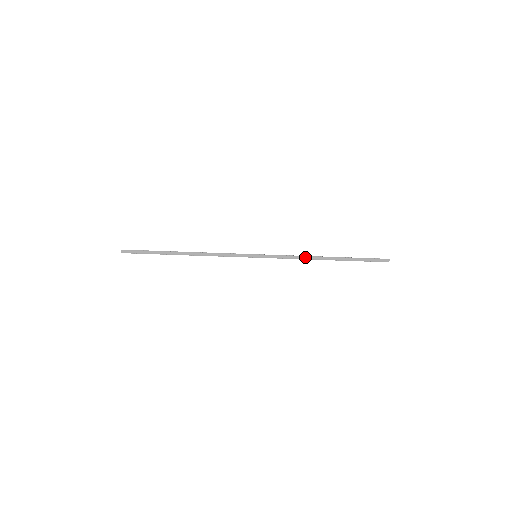
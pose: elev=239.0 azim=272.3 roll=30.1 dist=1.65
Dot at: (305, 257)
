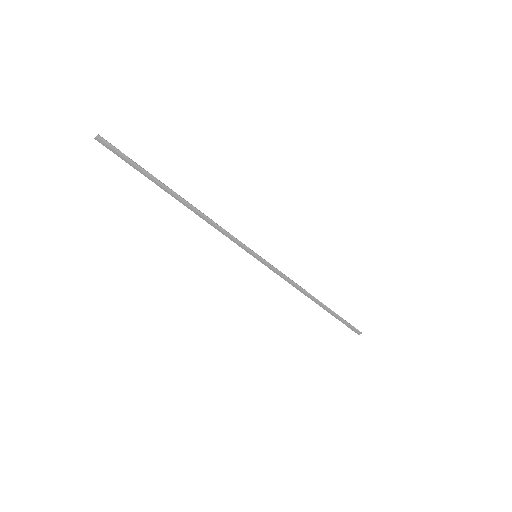
Dot at: (300, 288)
